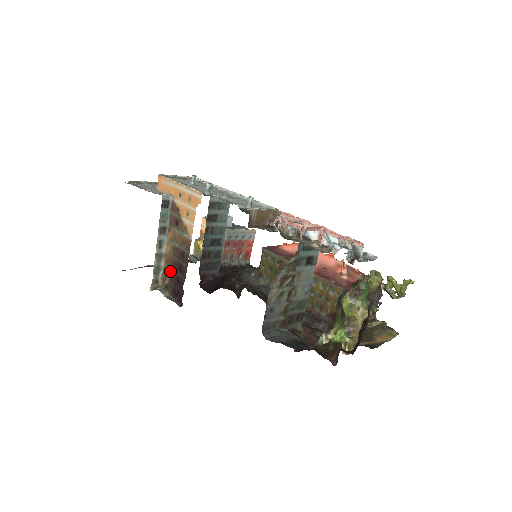
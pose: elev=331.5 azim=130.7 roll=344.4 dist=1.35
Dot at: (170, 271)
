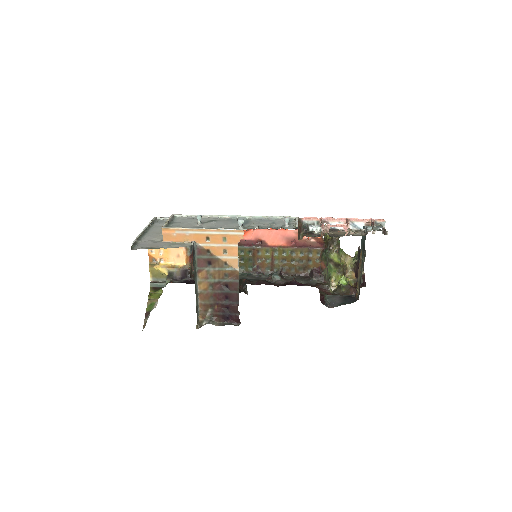
Dot at: (211, 304)
